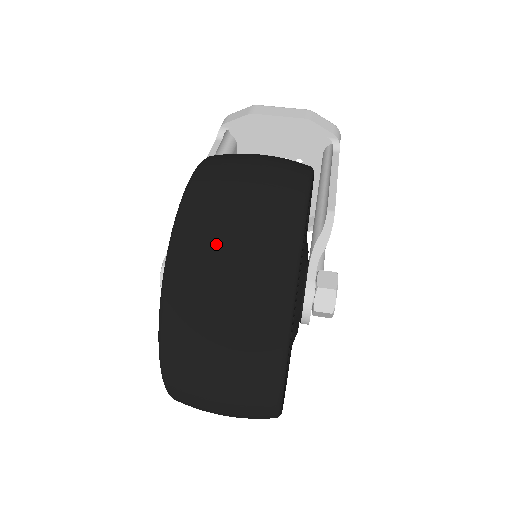
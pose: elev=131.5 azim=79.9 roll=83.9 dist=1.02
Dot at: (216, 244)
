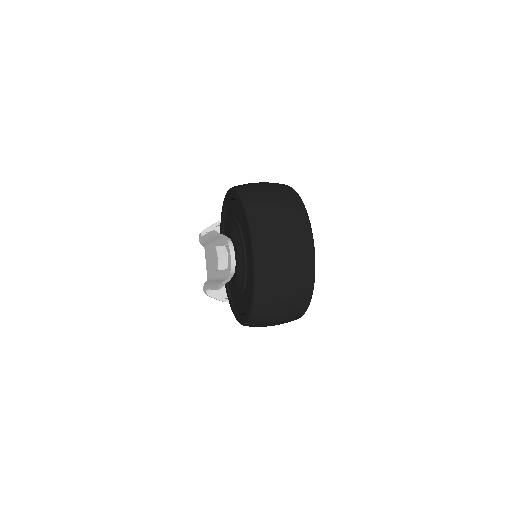
Dot at: (260, 187)
